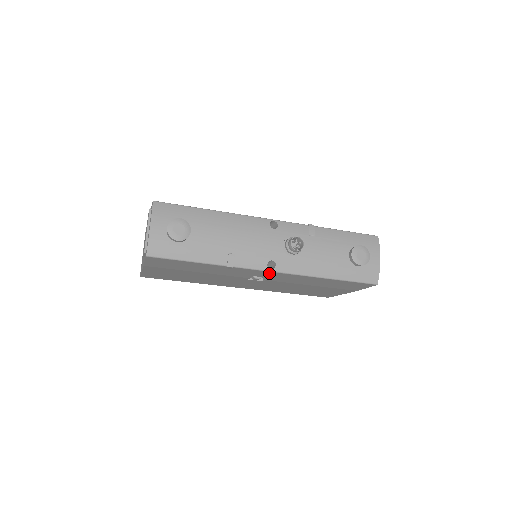
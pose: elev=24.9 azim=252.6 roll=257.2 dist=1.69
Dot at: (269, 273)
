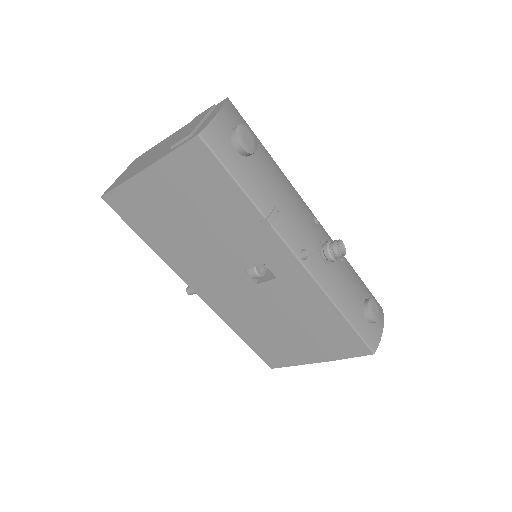
Dot at: (292, 264)
